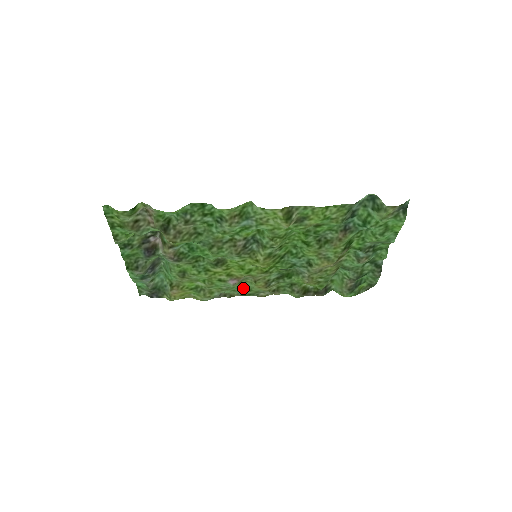
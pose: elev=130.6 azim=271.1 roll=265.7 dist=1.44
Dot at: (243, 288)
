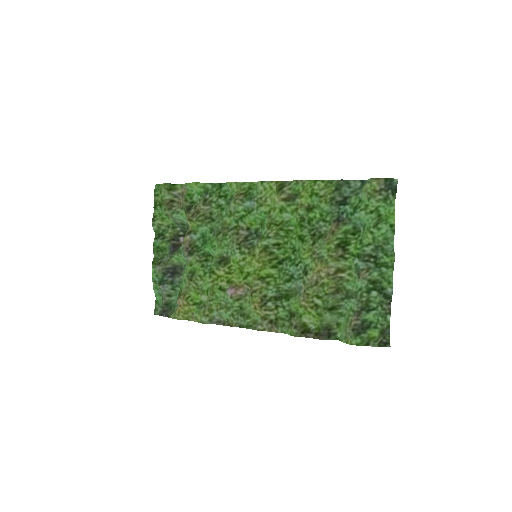
Dot at: (242, 312)
